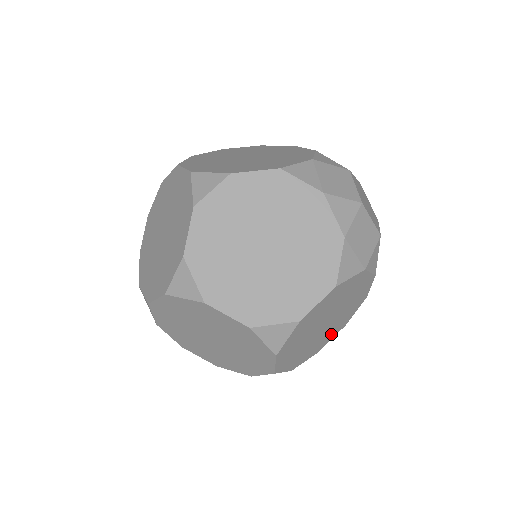
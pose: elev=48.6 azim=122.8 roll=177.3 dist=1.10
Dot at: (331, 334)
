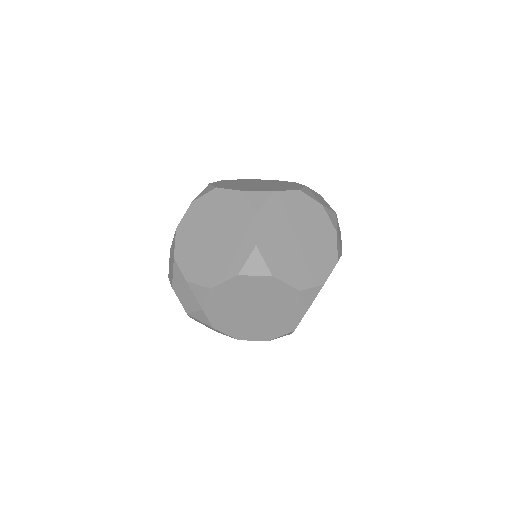
Dot at: occluded
